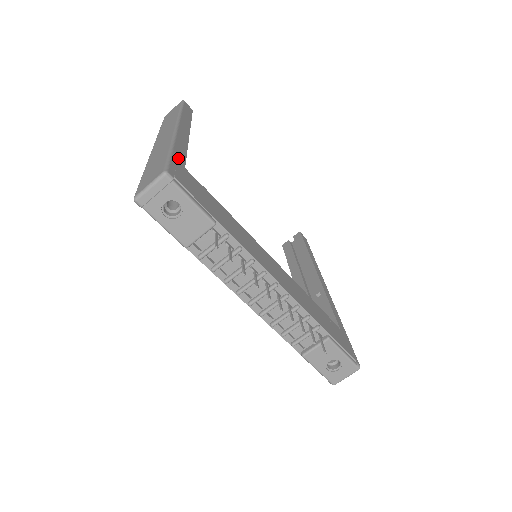
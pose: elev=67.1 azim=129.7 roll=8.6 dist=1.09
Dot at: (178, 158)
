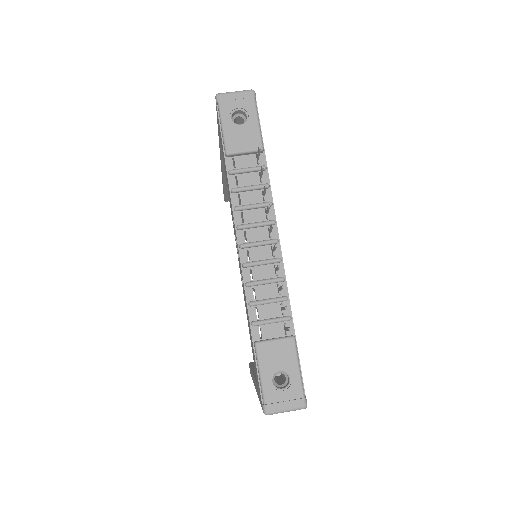
Dot at: occluded
